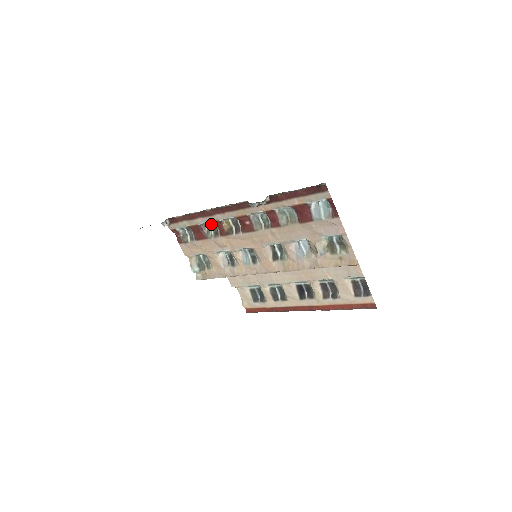
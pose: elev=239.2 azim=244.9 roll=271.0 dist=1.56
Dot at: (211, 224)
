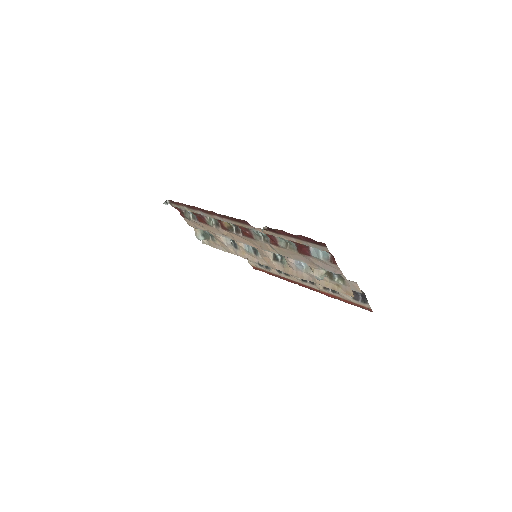
Dot at: occluded
